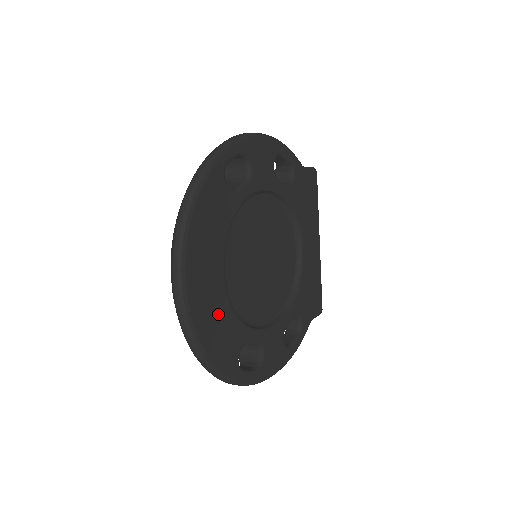
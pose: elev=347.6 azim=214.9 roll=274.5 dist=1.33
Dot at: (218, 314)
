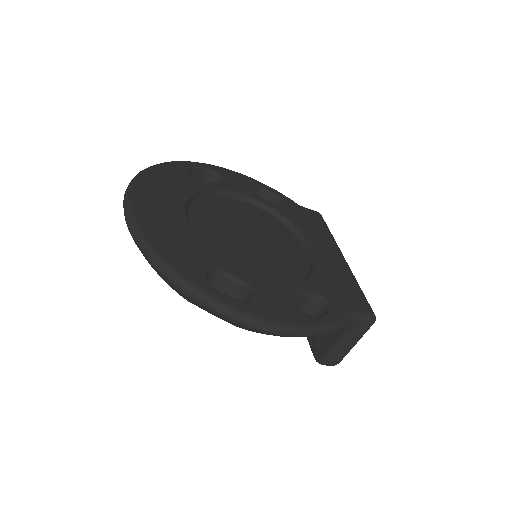
Dot at: (174, 230)
